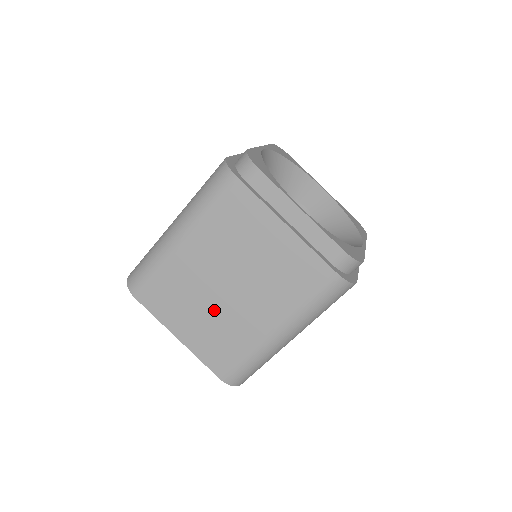
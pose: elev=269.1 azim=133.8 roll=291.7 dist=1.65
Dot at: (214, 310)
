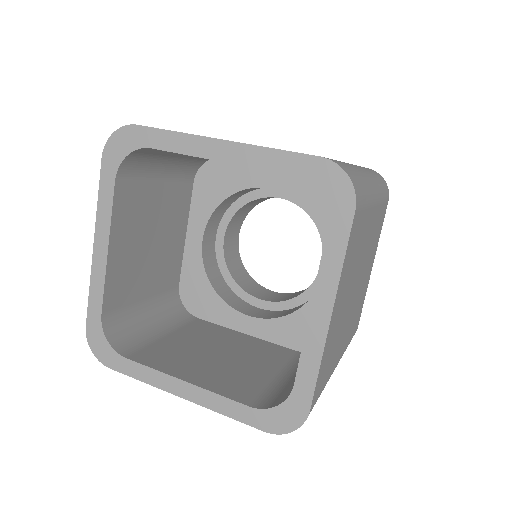
Dot at: occluded
